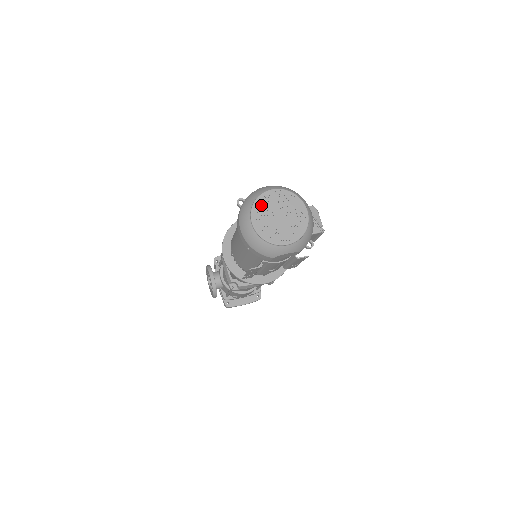
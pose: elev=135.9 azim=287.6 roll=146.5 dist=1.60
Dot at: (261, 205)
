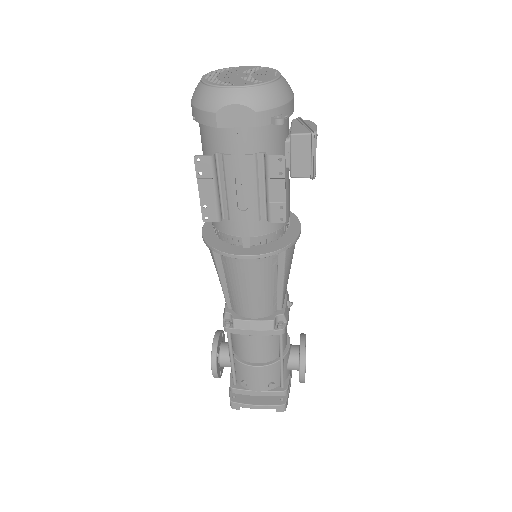
Dot at: (223, 71)
